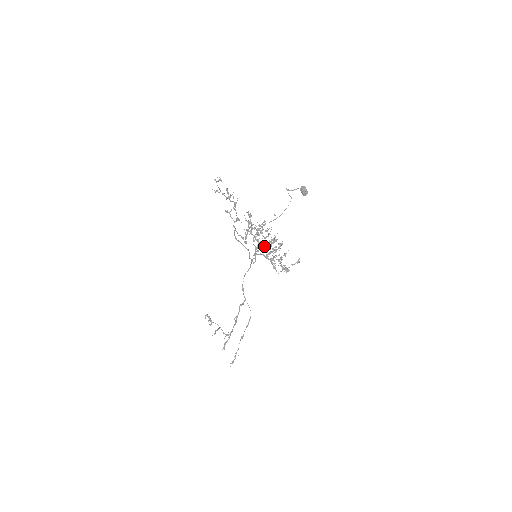
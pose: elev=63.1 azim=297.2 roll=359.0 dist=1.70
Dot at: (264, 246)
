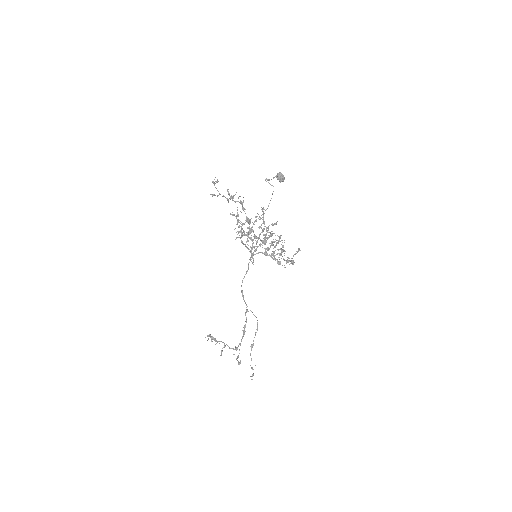
Dot at: (259, 244)
